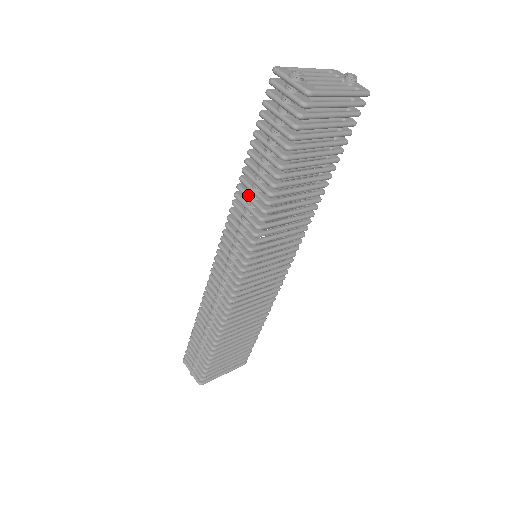
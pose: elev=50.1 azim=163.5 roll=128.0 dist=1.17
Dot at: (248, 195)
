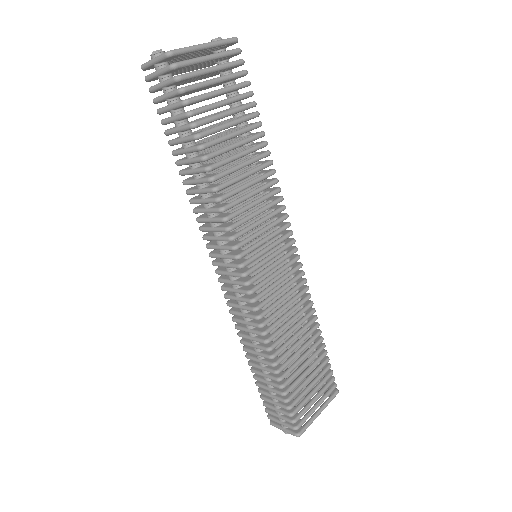
Dot at: (197, 190)
